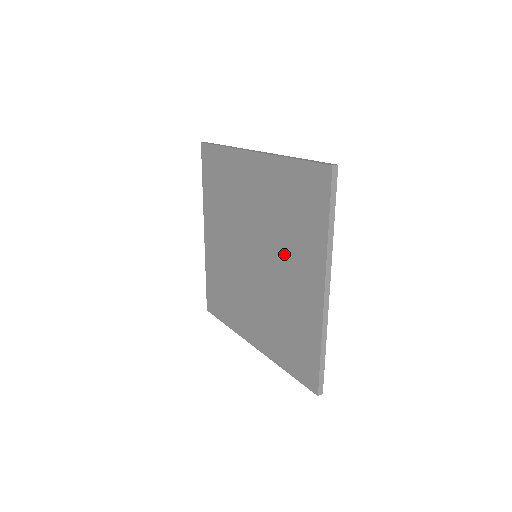
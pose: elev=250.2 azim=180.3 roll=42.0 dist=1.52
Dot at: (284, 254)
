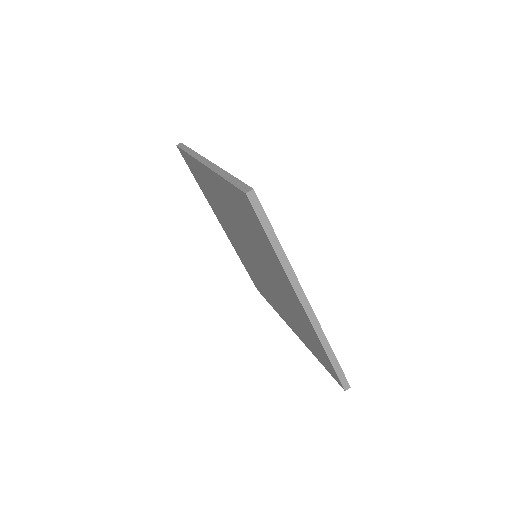
Dot at: (266, 264)
